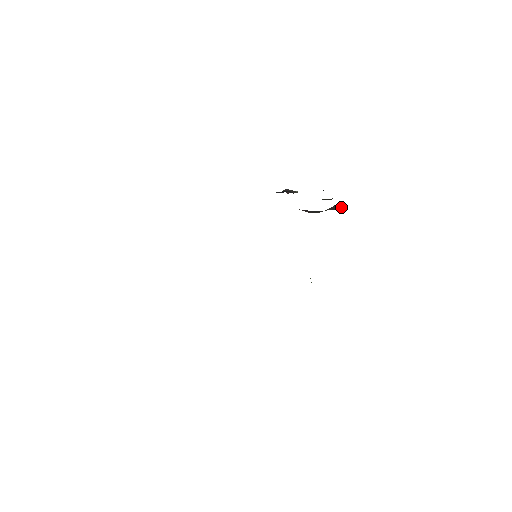
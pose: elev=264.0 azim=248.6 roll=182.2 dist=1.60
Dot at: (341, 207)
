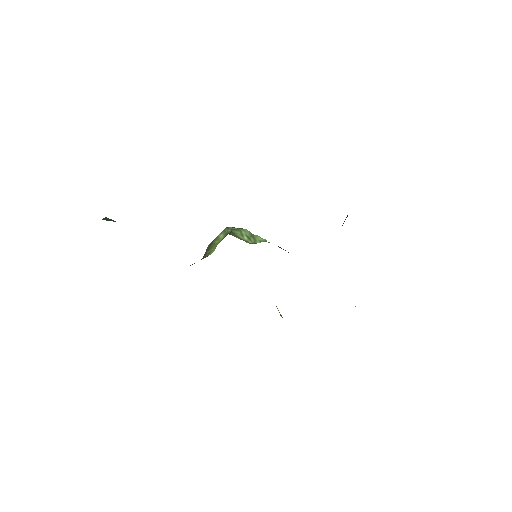
Dot at: occluded
